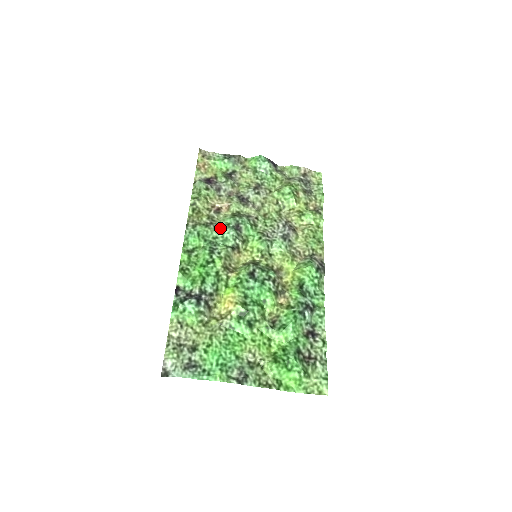
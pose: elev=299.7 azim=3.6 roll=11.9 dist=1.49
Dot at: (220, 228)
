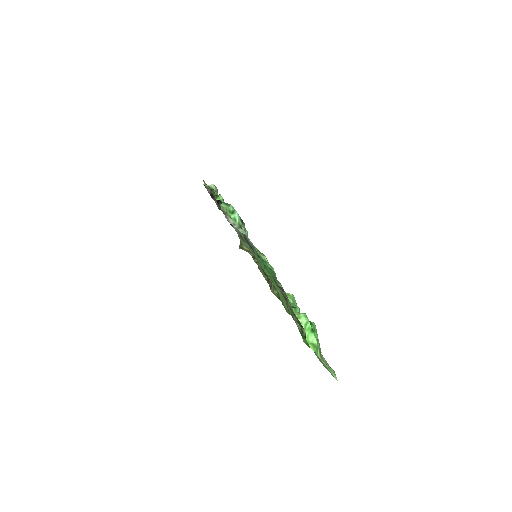
Dot at: occluded
